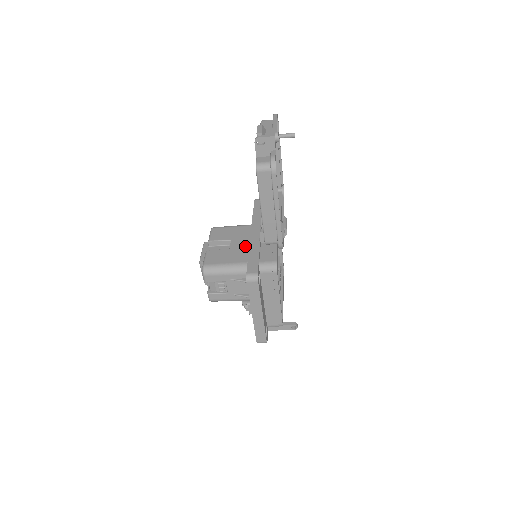
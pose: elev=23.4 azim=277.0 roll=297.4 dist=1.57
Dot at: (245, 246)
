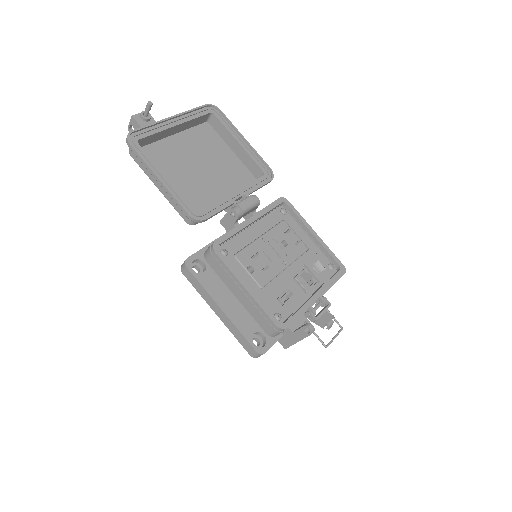
Dot at: occluded
